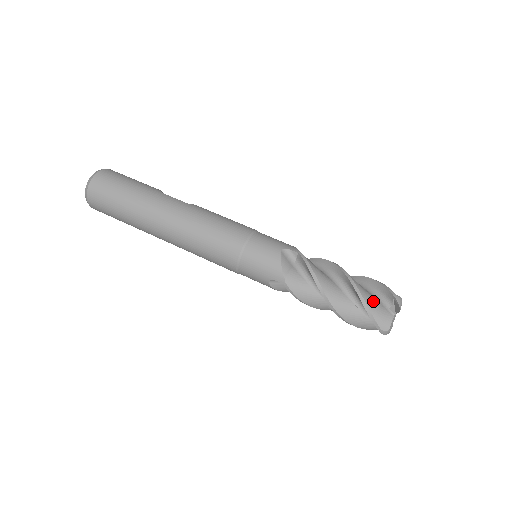
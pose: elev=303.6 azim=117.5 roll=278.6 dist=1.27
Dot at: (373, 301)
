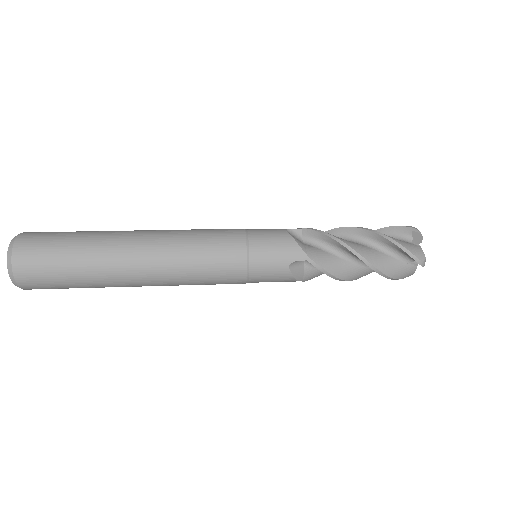
Dot at: (397, 239)
